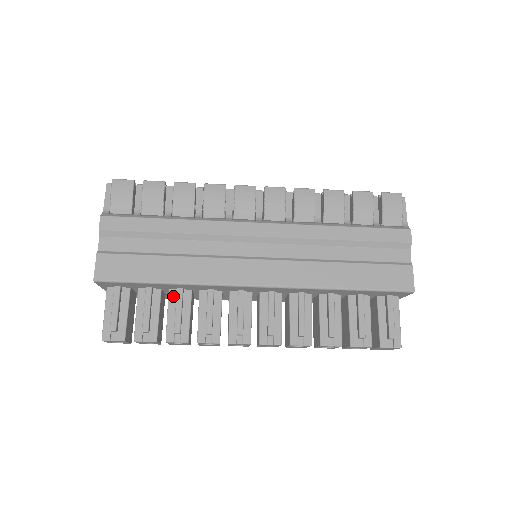
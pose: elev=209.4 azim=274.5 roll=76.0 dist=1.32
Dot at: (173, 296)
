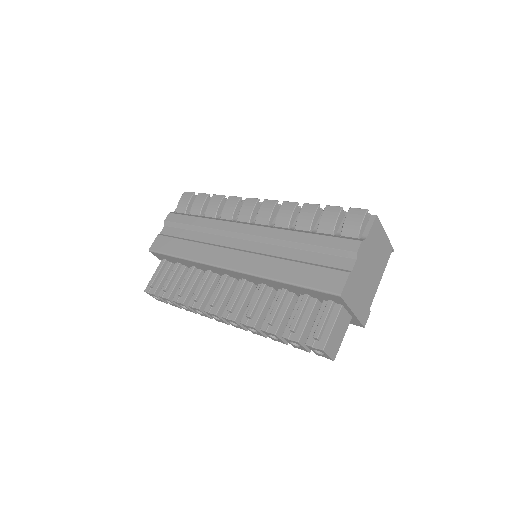
Dot at: occluded
